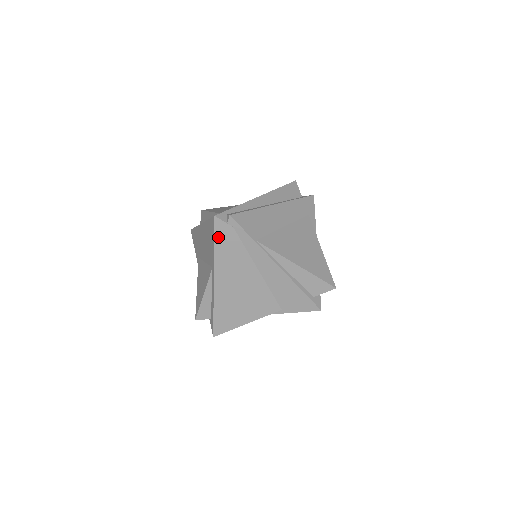
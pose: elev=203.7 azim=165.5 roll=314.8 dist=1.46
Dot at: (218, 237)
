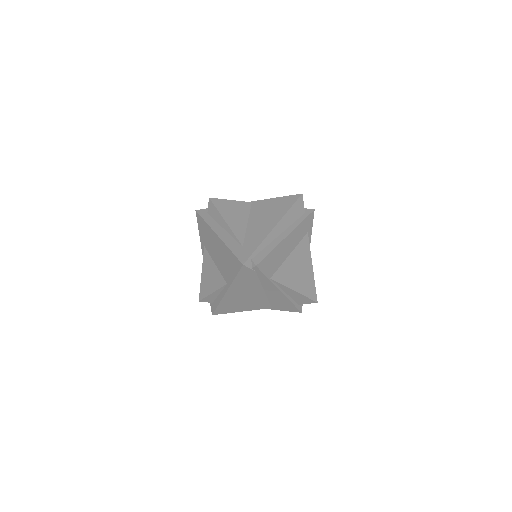
Dot at: (241, 274)
